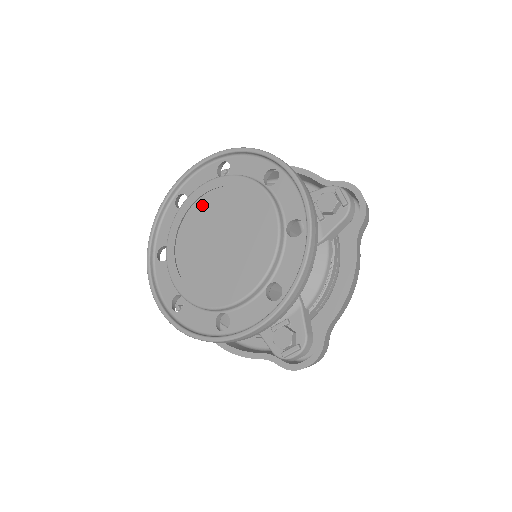
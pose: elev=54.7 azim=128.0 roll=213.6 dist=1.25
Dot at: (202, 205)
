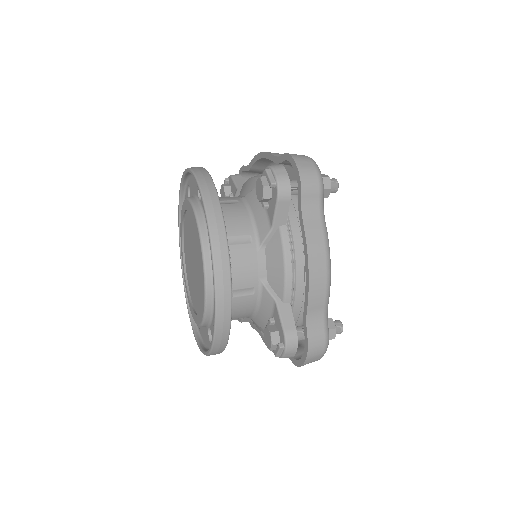
Dot at: (185, 232)
